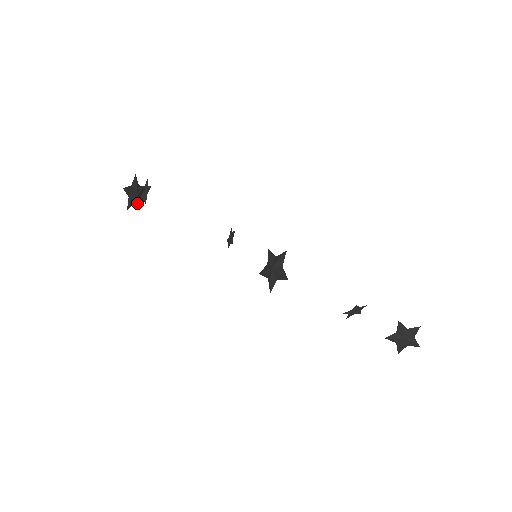
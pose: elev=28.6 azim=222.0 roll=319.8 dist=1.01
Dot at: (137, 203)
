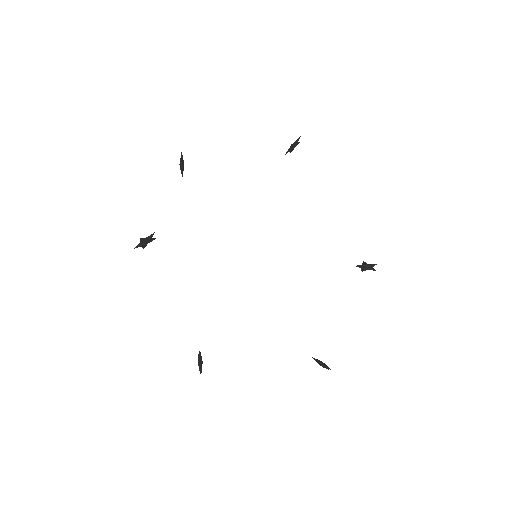
Dot at: (151, 241)
